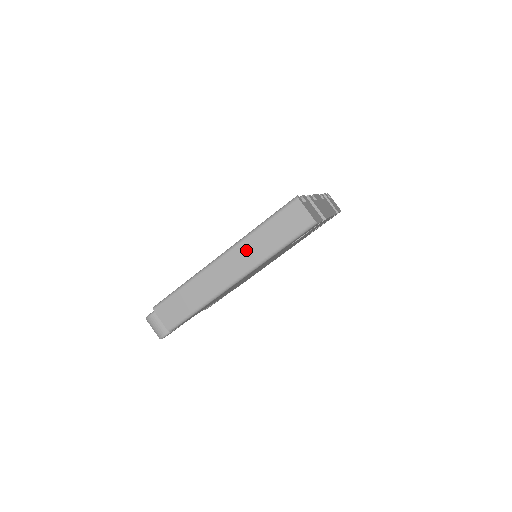
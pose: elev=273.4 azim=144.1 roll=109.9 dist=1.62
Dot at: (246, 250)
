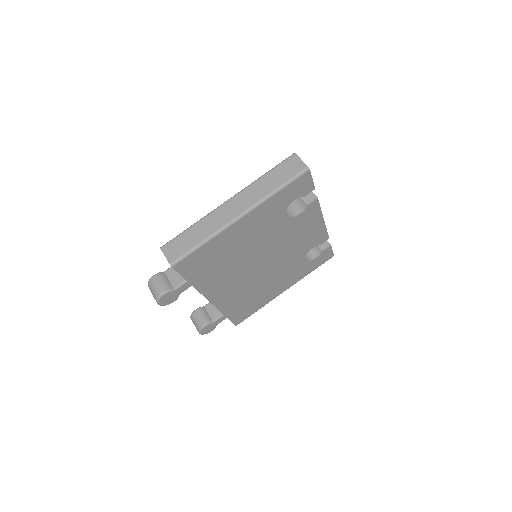
Dot at: (250, 192)
